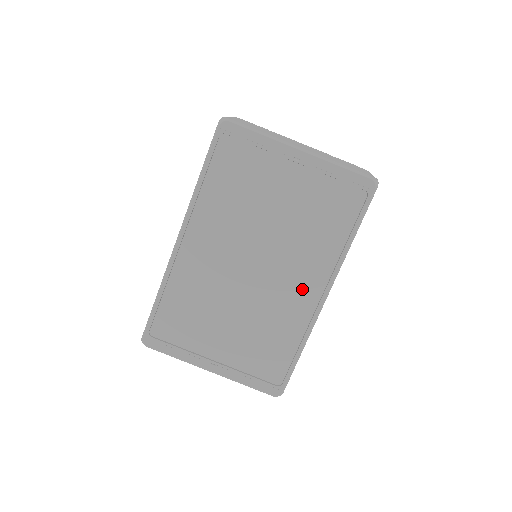
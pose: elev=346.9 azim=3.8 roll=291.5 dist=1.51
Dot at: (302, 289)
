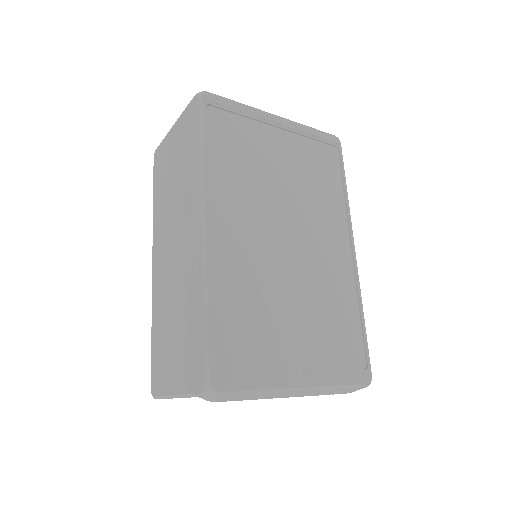
Dot at: (335, 249)
